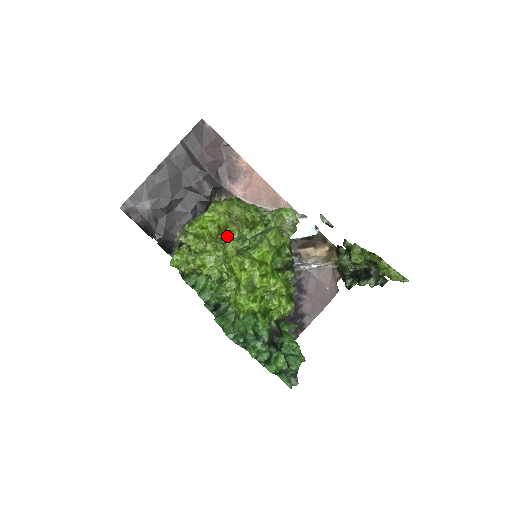
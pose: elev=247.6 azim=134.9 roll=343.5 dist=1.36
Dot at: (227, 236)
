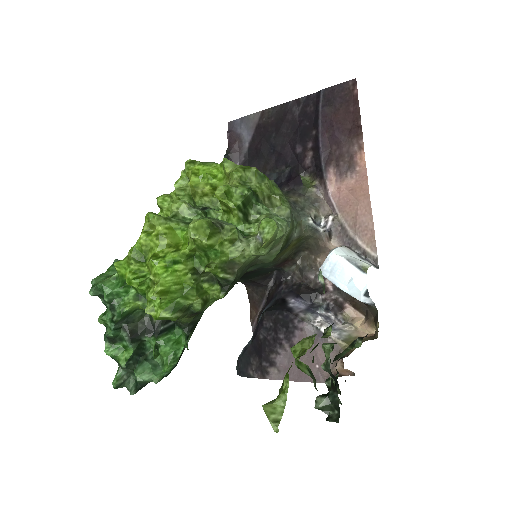
Dot at: occluded
